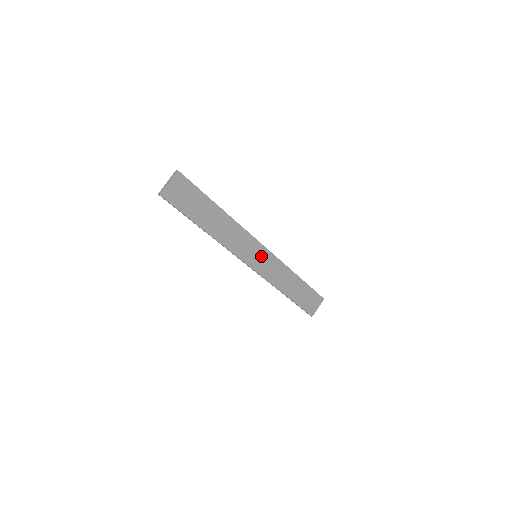
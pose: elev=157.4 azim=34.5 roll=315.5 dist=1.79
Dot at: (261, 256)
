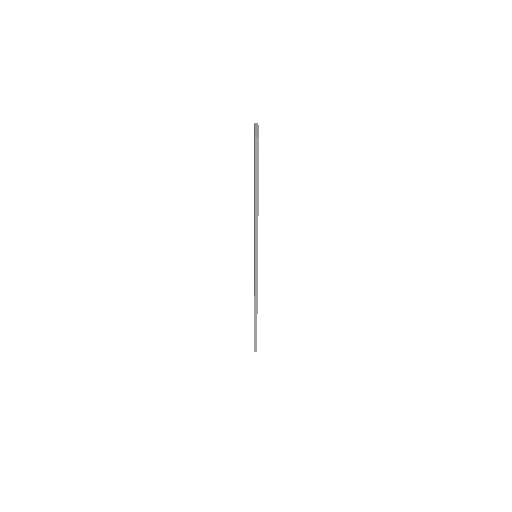
Dot at: occluded
